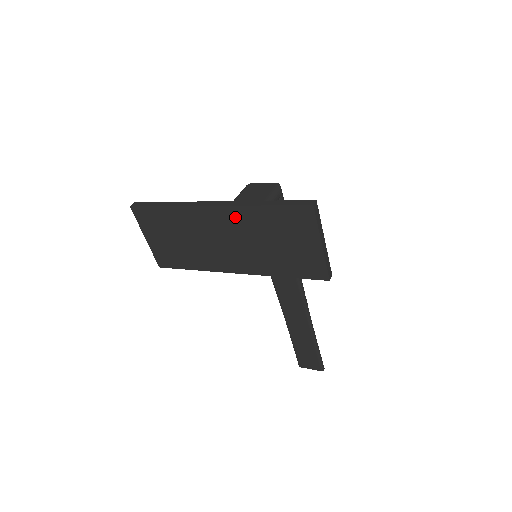
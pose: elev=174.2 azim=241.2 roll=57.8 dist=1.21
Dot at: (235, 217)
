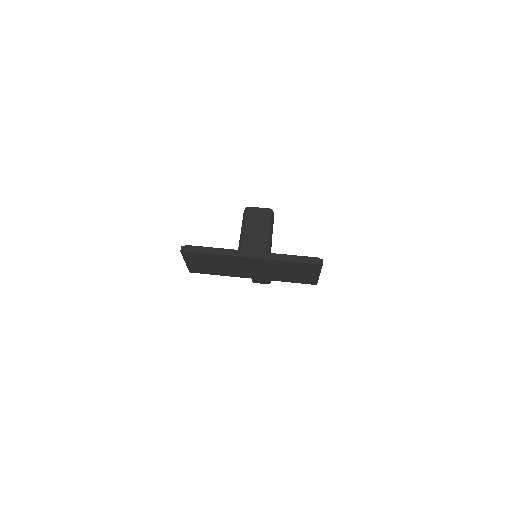
Dot at: (266, 263)
